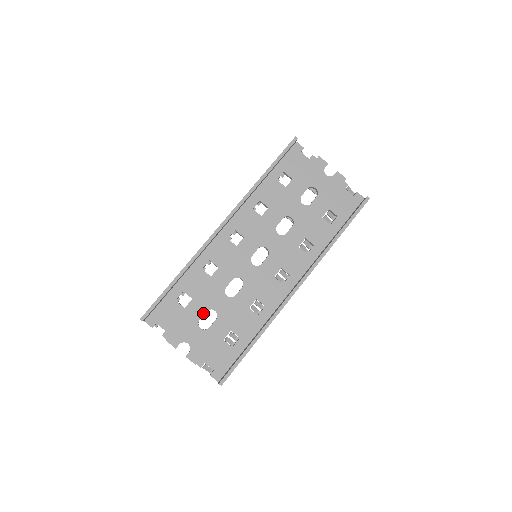
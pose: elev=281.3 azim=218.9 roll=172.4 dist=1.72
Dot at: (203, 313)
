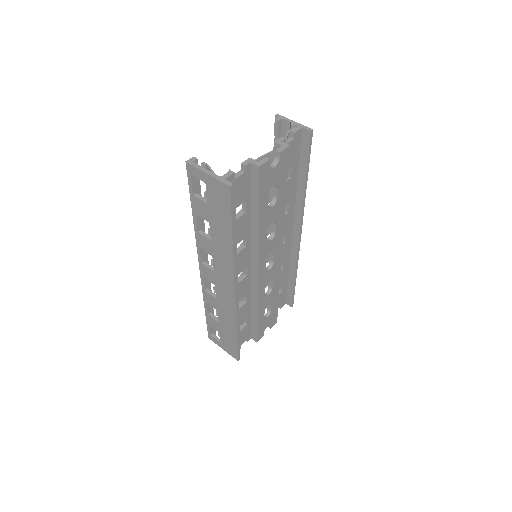
Dot at: occluded
